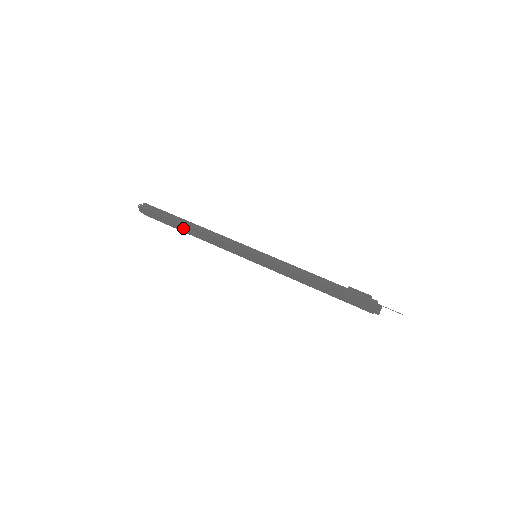
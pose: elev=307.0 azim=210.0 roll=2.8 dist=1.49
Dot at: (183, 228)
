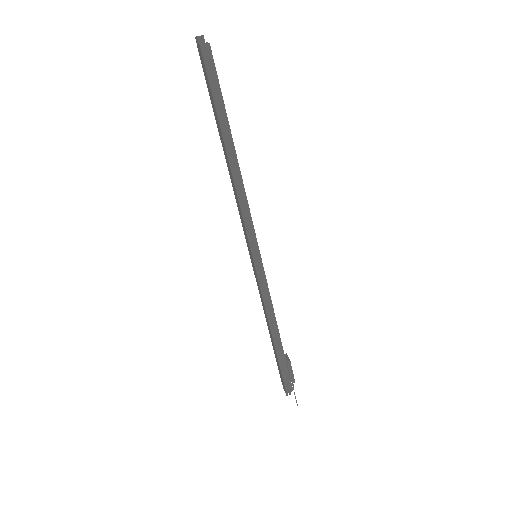
Dot at: (221, 138)
